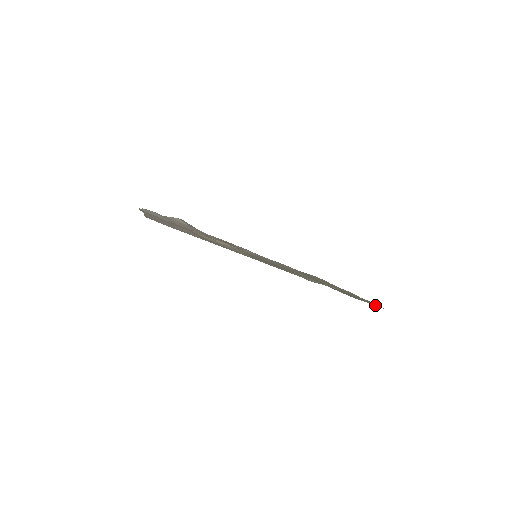
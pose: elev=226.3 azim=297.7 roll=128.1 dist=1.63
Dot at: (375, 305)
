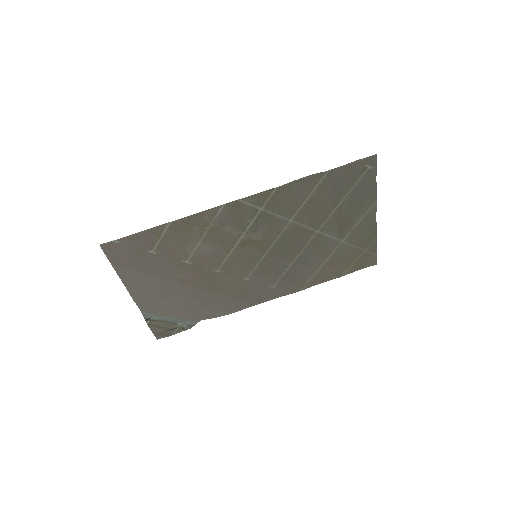
Dot at: (364, 163)
